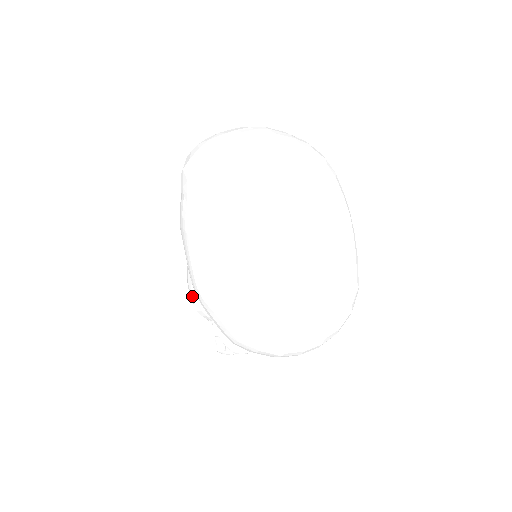
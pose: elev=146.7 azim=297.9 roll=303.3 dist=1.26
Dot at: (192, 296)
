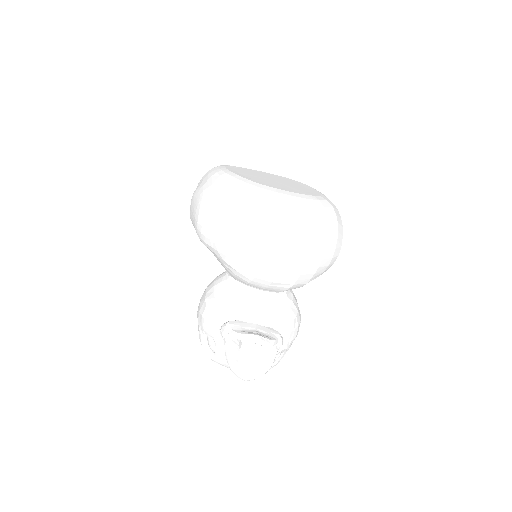
Dot at: (200, 311)
